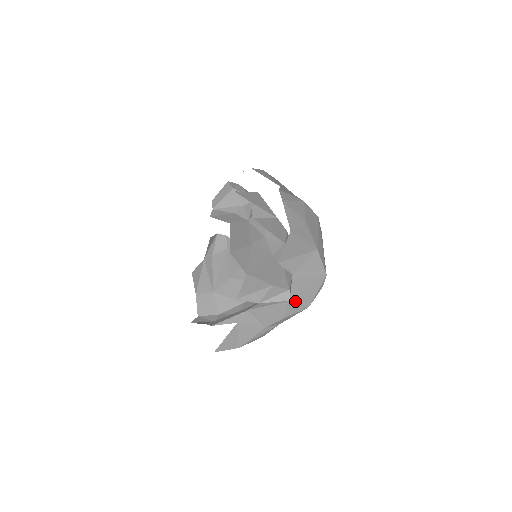
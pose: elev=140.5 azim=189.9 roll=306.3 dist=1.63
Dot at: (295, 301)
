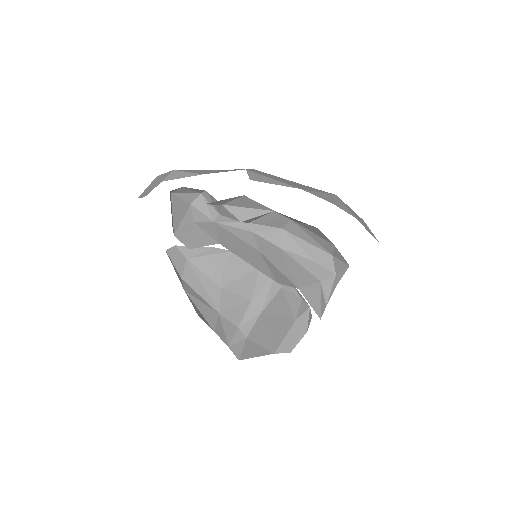
Dot at: occluded
